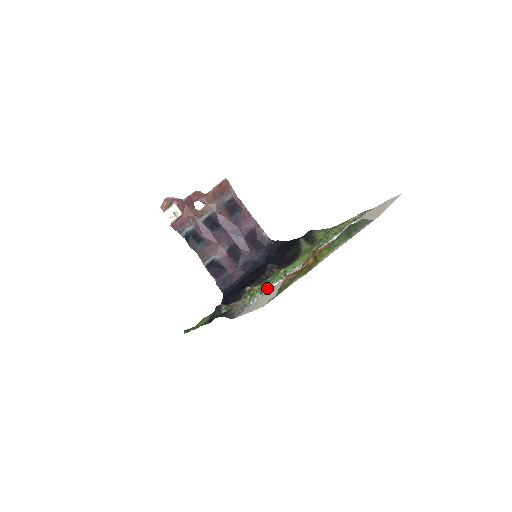
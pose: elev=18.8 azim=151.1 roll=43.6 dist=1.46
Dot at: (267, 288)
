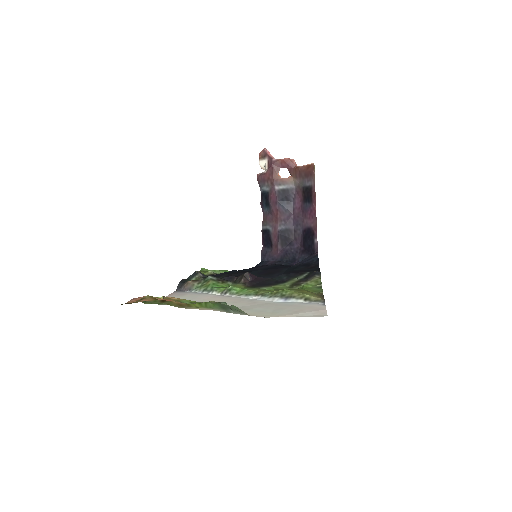
Dot at: (209, 290)
